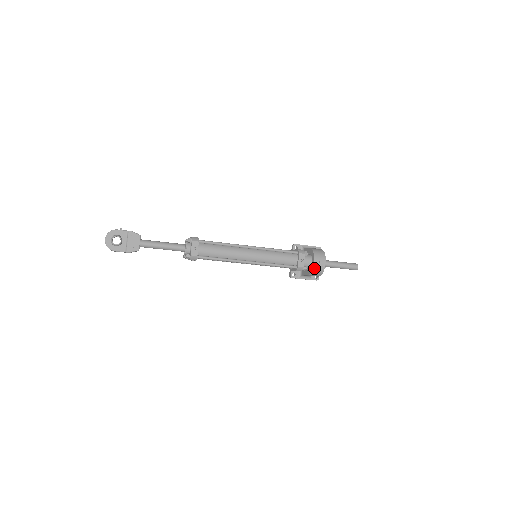
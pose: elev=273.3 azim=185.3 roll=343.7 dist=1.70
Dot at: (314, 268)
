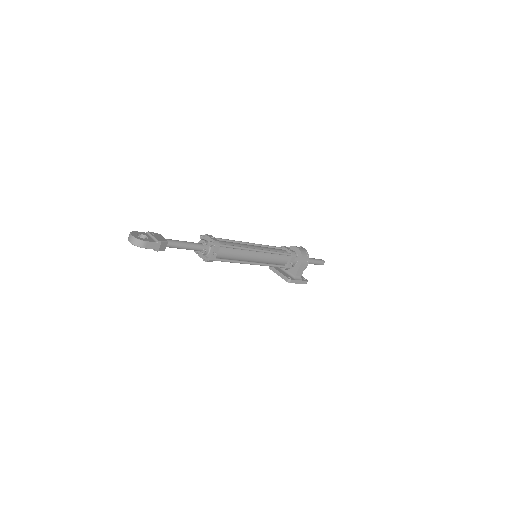
Dot at: (301, 252)
